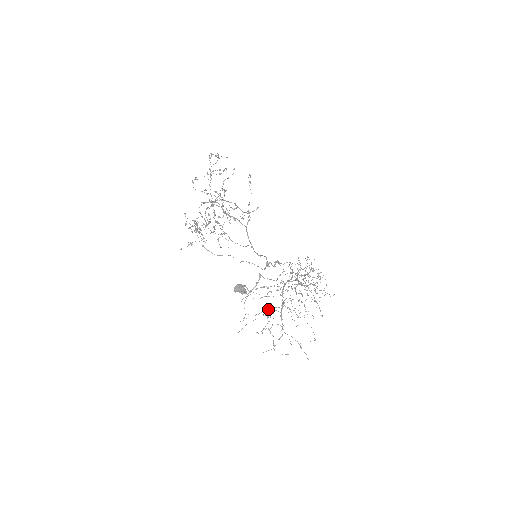
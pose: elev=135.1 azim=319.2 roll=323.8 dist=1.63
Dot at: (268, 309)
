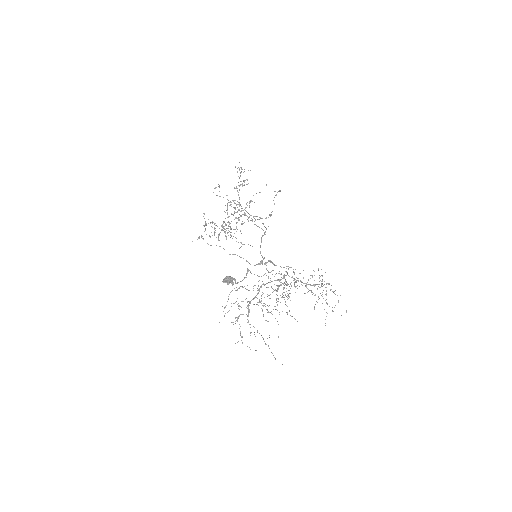
Dot at: occluded
